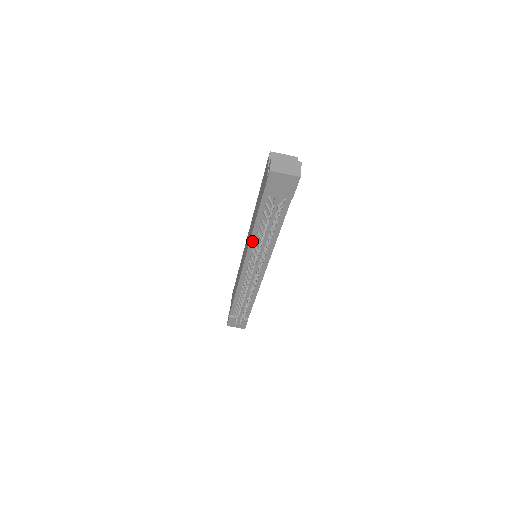
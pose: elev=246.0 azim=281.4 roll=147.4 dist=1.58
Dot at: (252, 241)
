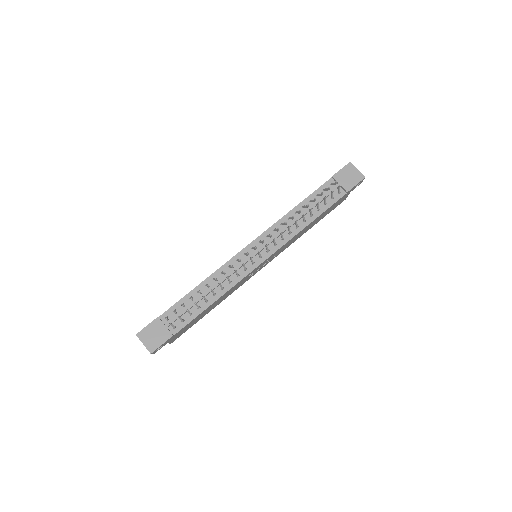
Dot at: (284, 219)
